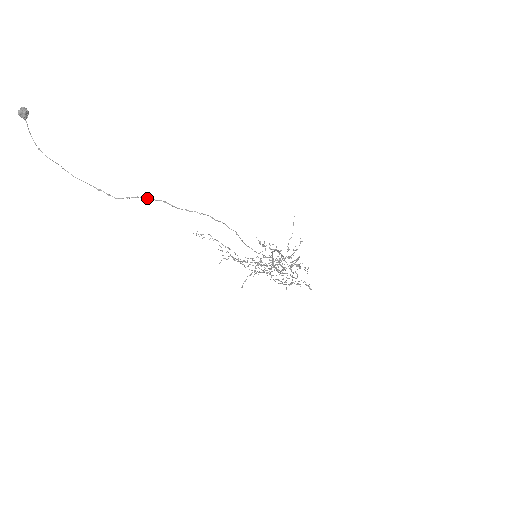
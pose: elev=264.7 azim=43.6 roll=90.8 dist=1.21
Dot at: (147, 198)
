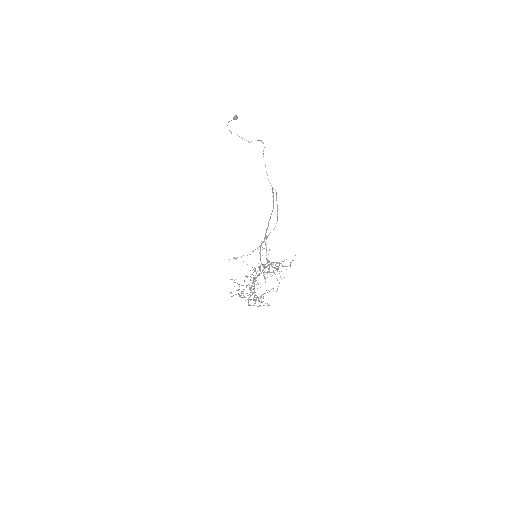
Dot at: (244, 139)
